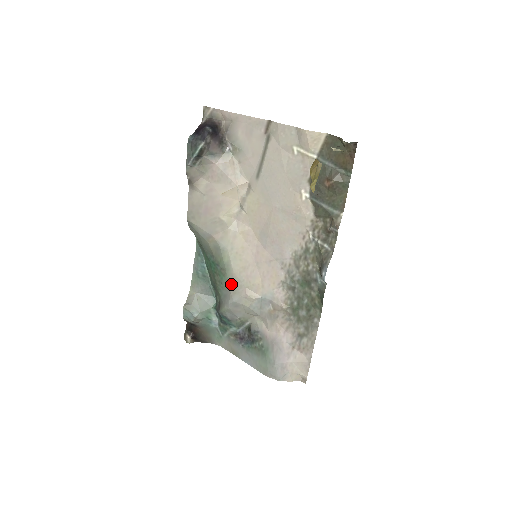
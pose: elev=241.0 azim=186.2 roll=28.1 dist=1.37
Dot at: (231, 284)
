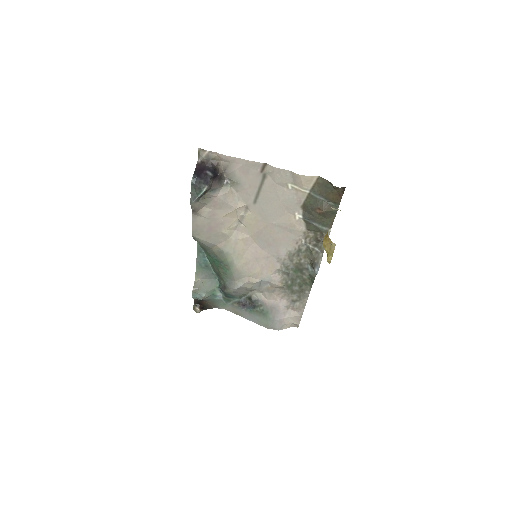
Dot at: (235, 275)
